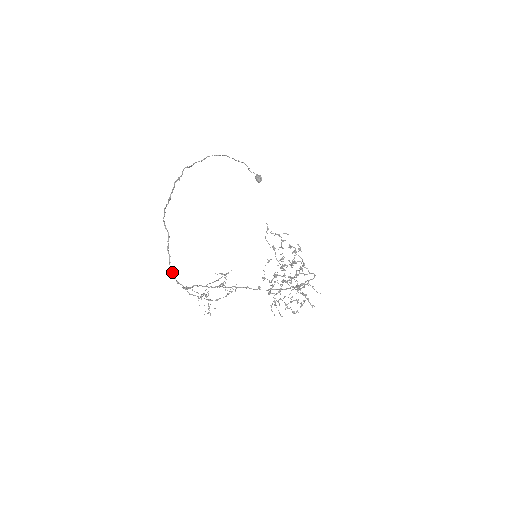
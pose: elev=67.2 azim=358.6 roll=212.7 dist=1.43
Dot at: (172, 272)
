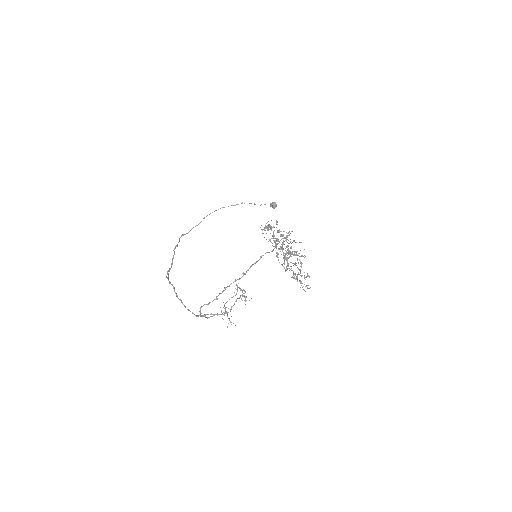
Dot at: (190, 311)
